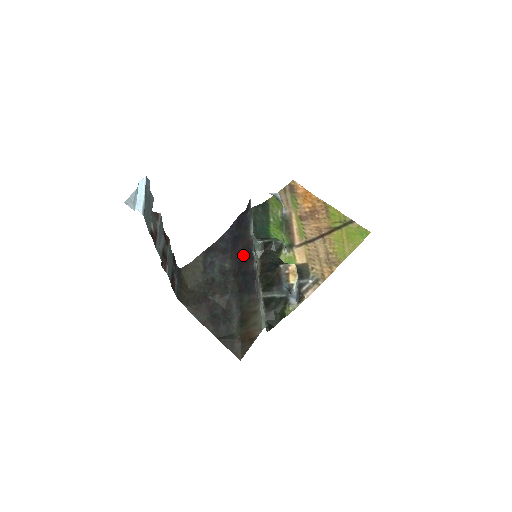
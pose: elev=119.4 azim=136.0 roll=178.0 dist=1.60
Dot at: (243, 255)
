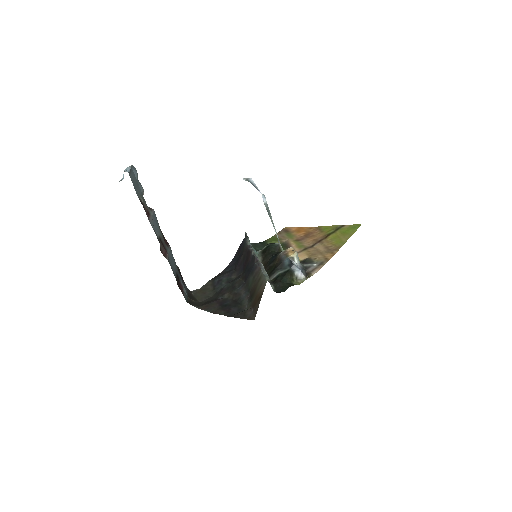
Dot at: (244, 260)
